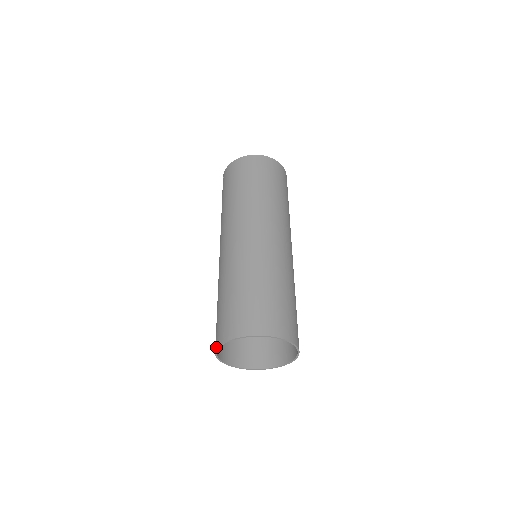
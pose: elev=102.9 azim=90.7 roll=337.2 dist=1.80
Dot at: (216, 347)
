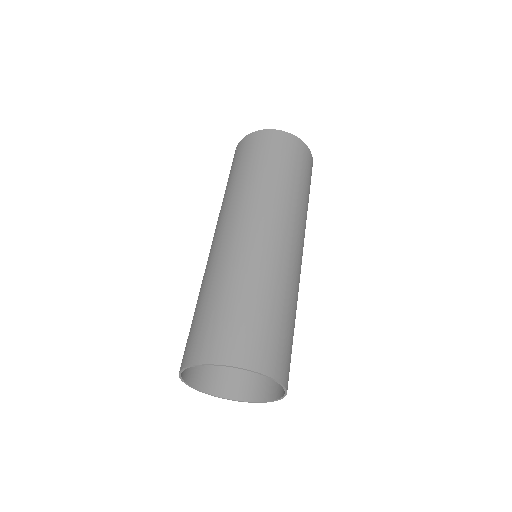
Dot at: (182, 367)
